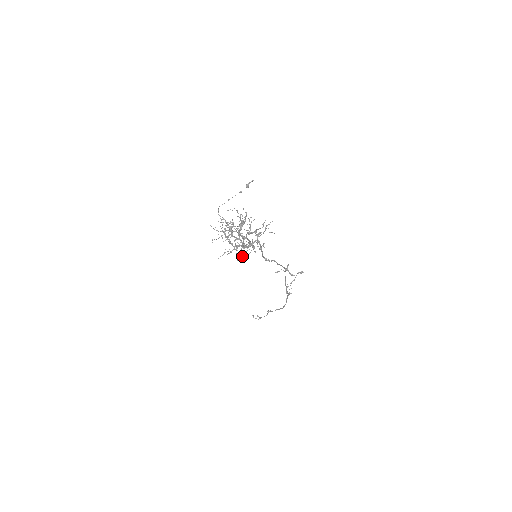
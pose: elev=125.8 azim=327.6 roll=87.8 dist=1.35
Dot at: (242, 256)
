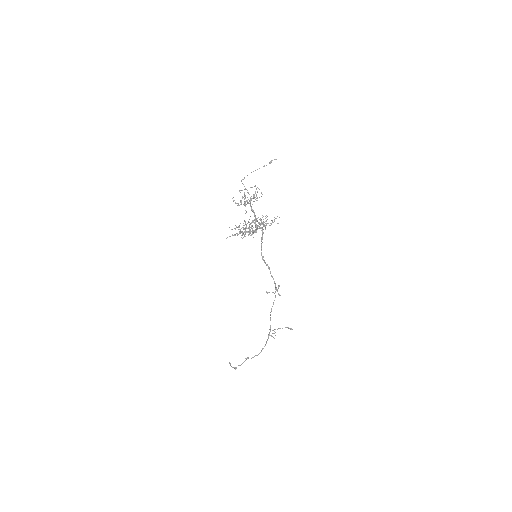
Dot at: occluded
